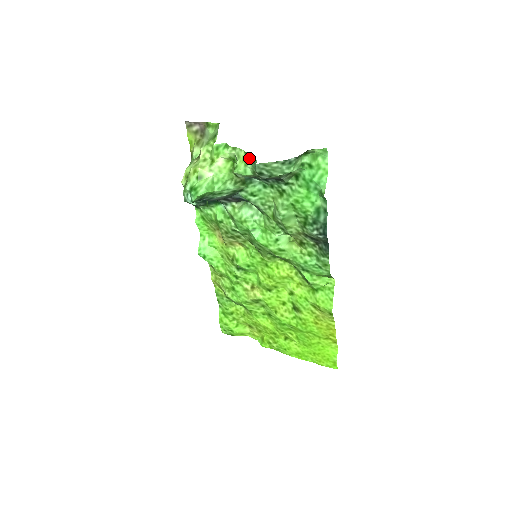
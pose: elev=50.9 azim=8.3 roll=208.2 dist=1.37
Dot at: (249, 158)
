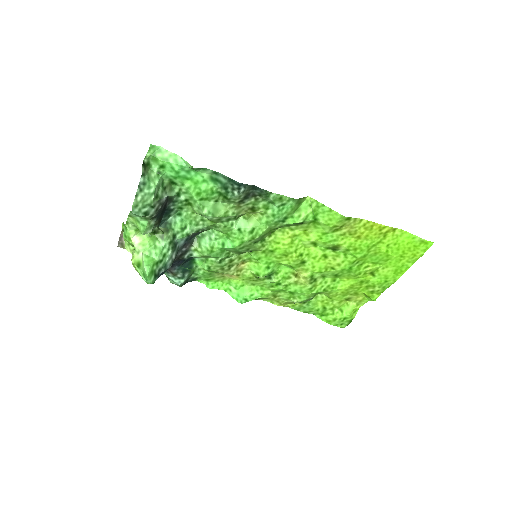
Dot at: (133, 216)
